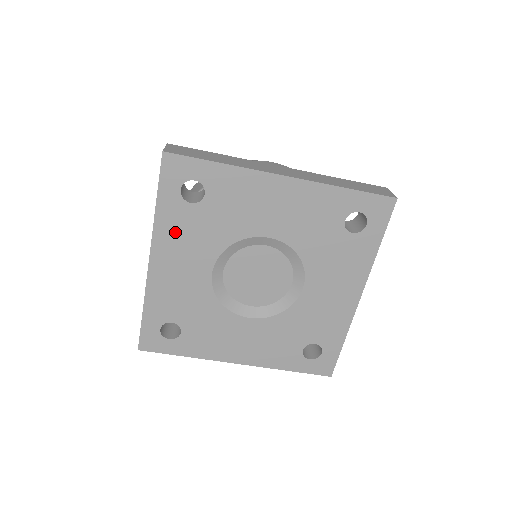
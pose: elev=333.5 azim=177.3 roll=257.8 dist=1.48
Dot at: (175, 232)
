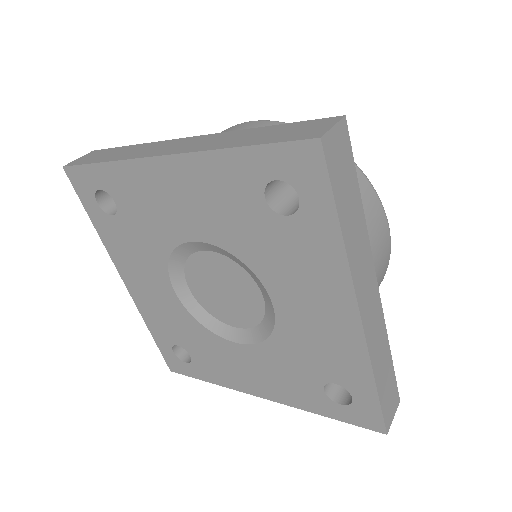
Dot at: (121, 249)
